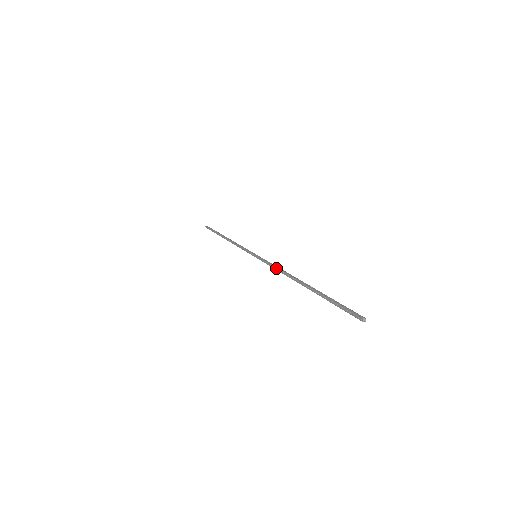
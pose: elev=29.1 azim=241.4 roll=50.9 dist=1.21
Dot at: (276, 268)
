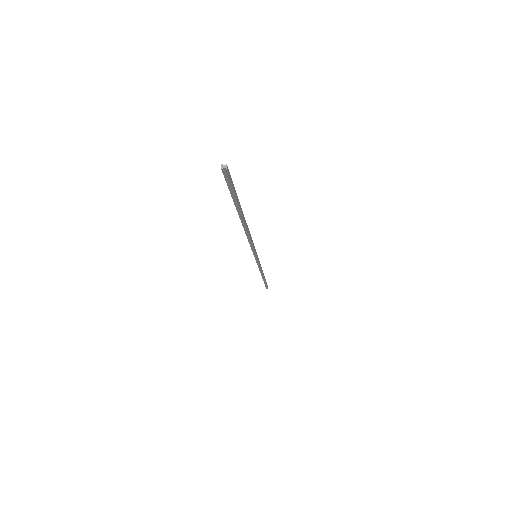
Dot at: (248, 240)
